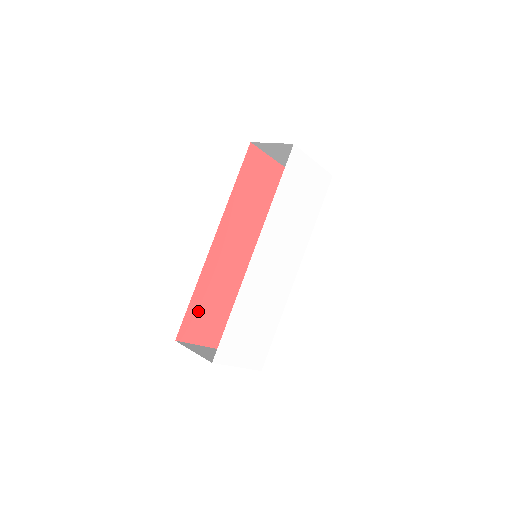
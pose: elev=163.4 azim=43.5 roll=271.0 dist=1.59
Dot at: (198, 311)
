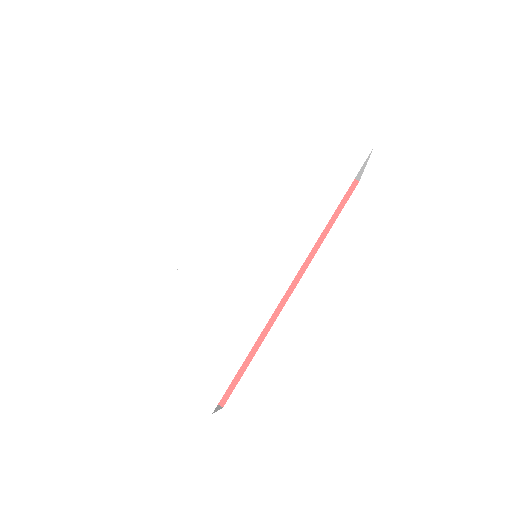
Dot at: occluded
